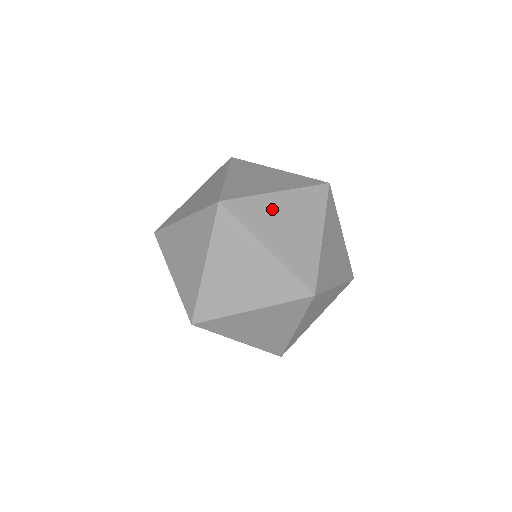
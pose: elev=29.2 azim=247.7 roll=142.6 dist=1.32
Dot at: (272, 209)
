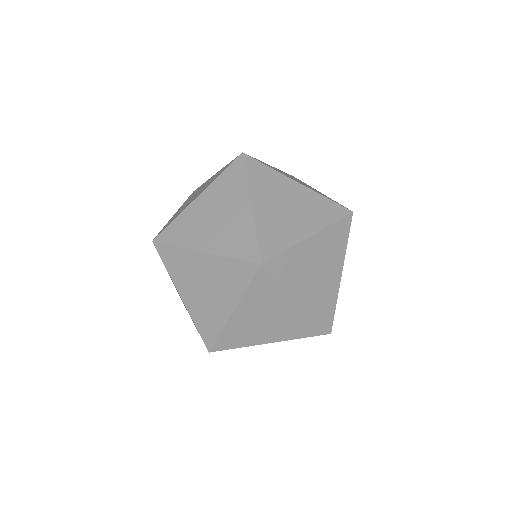
Dot at: (197, 215)
